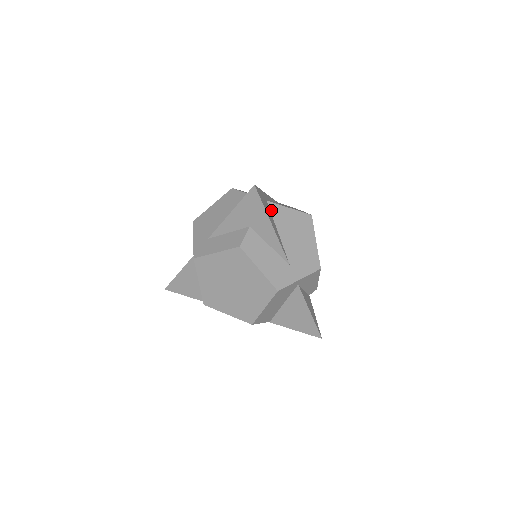
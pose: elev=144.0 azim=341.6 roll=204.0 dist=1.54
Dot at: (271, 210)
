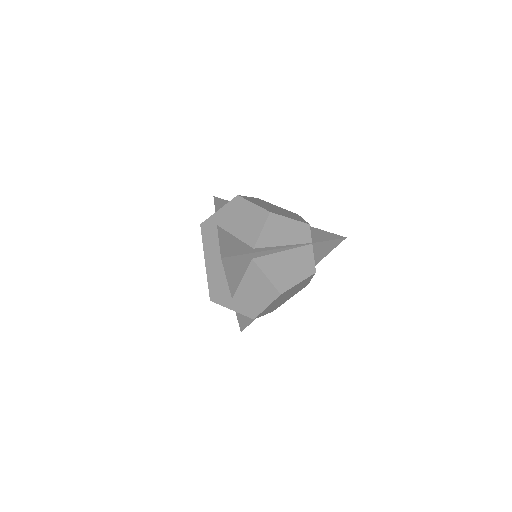
Dot at: (250, 266)
